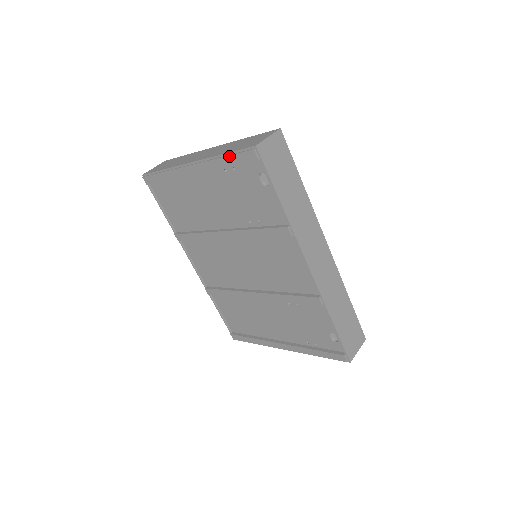
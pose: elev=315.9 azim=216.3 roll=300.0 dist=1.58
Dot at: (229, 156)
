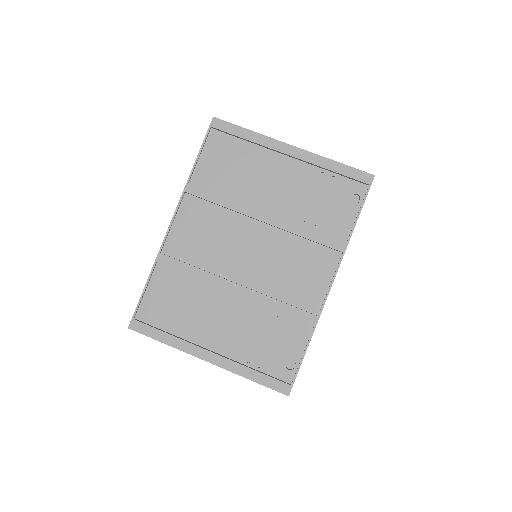
Dot at: (344, 166)
